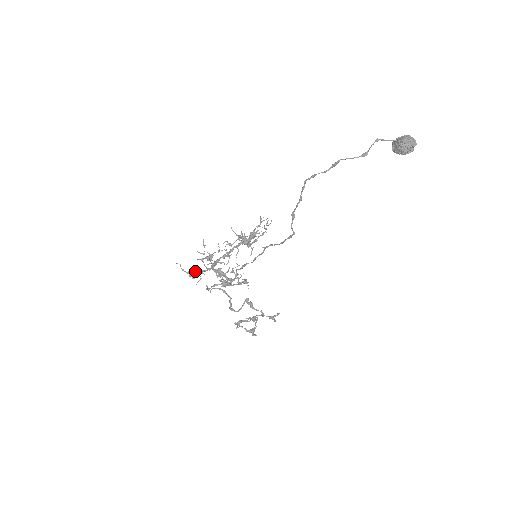
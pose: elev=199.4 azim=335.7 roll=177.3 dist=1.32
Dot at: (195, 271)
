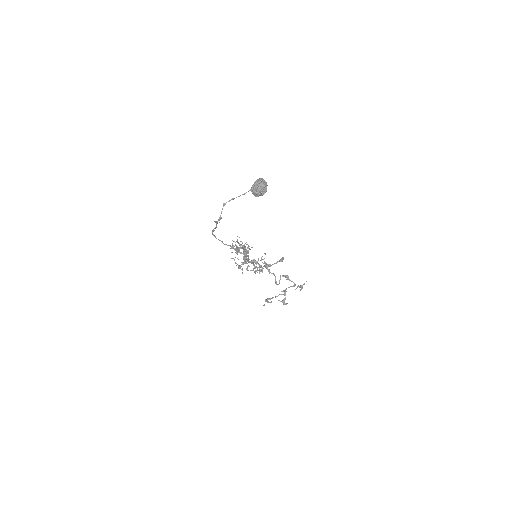
Dot at: occluded
